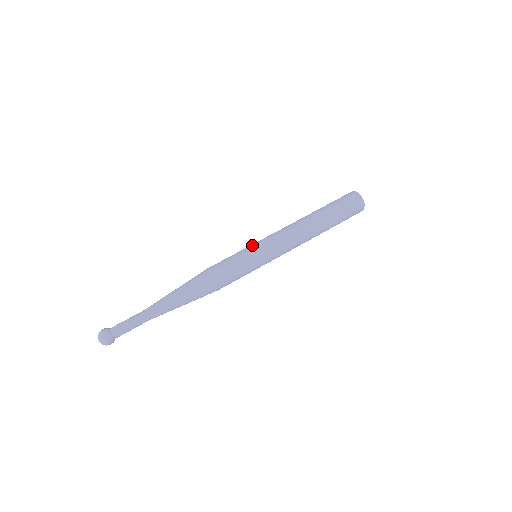
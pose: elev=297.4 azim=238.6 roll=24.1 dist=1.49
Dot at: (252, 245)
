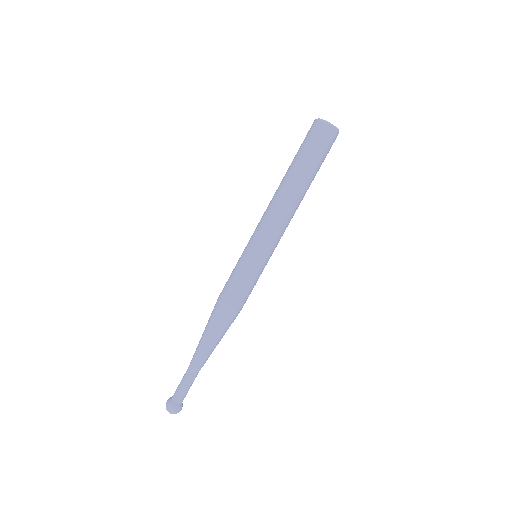
Dot at: (252, 255)
